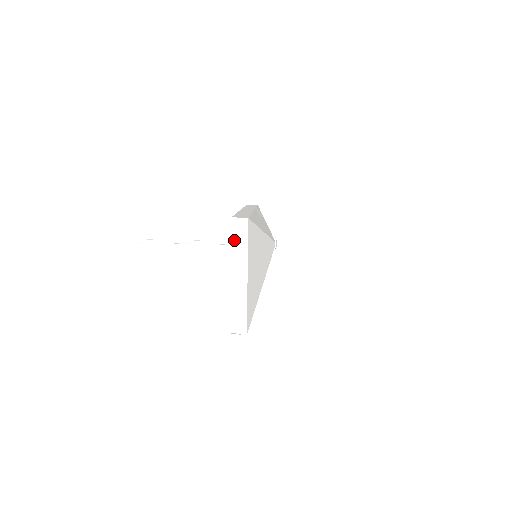
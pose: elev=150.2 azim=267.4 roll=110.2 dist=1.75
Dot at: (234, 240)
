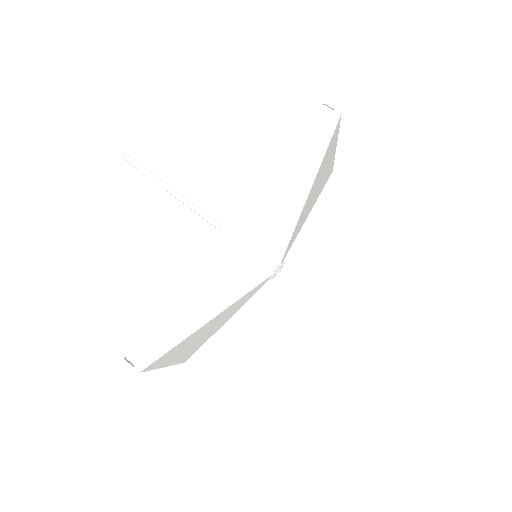
Dot at: occluded
